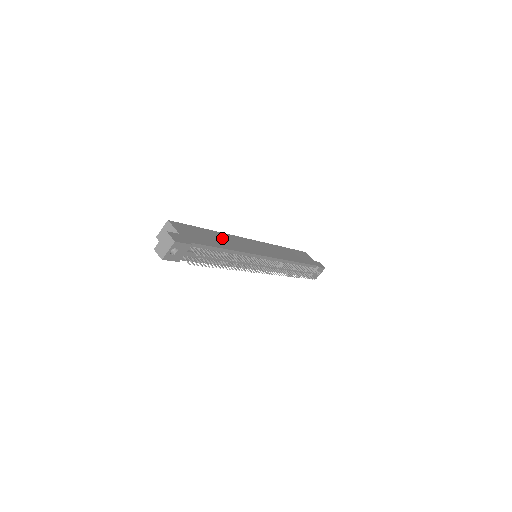
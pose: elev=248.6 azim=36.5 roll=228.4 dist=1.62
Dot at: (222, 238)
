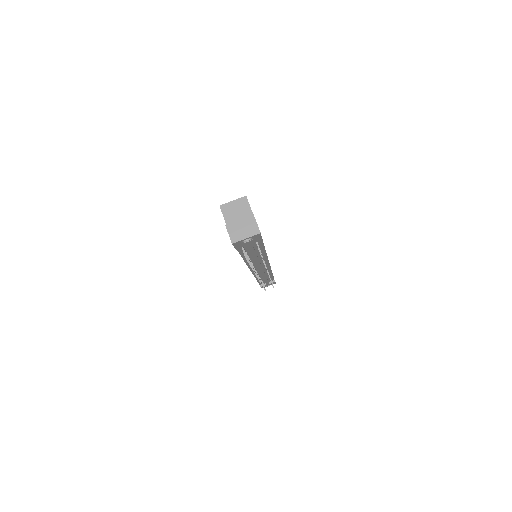
Dot at: occluded
